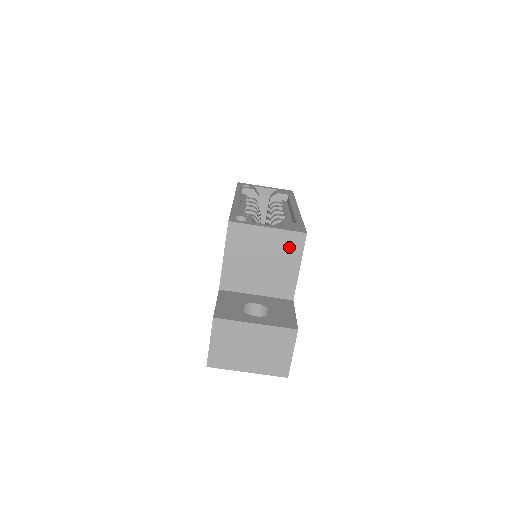
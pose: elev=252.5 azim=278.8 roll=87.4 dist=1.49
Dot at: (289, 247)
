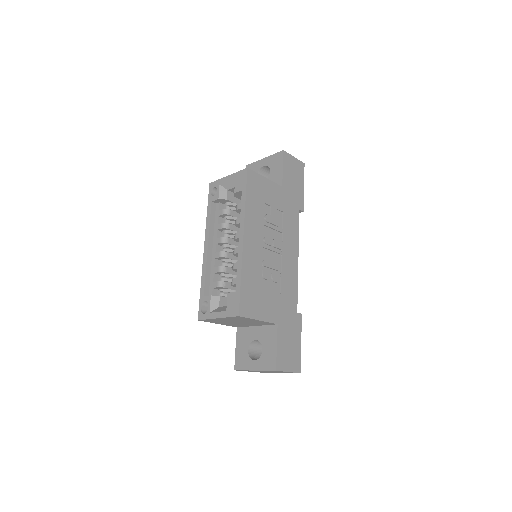
Dot at: (240, 319)
